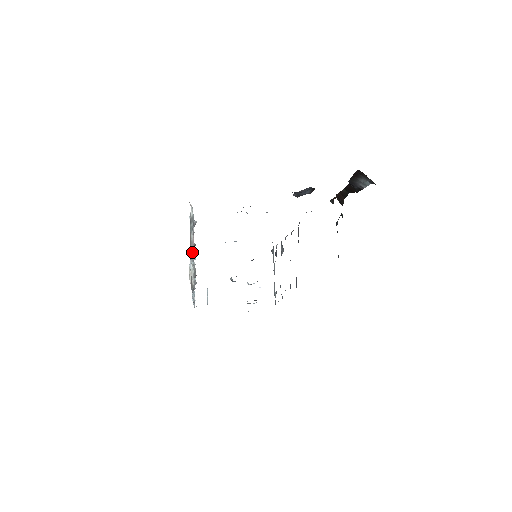
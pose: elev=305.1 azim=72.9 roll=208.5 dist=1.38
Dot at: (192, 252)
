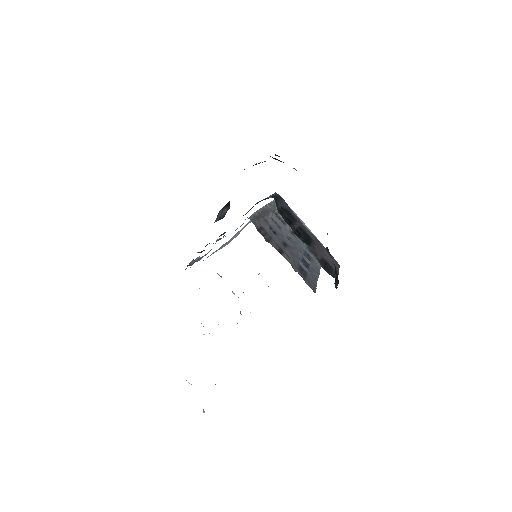
Dot at: occluded
